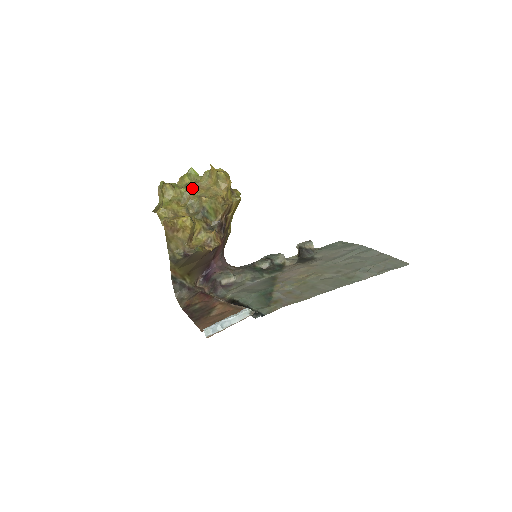
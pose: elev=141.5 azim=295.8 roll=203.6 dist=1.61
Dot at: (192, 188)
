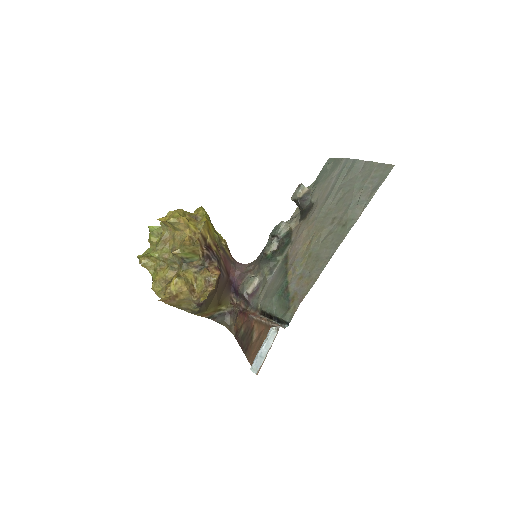
Dot at: (161, 247)
